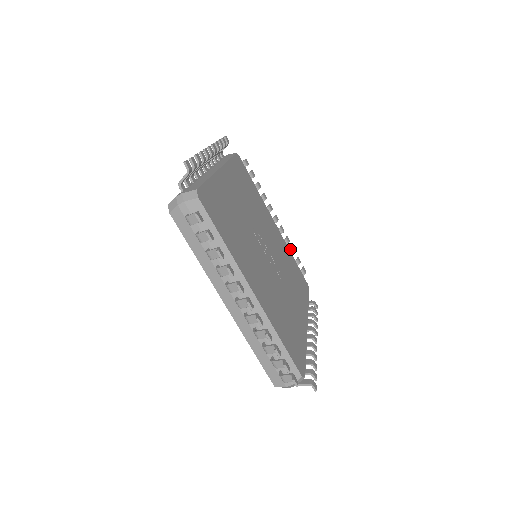
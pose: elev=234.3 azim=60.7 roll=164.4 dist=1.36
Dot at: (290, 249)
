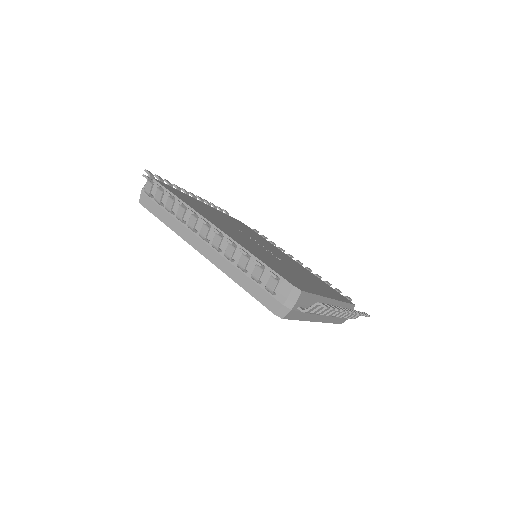
Dot at: occluded
